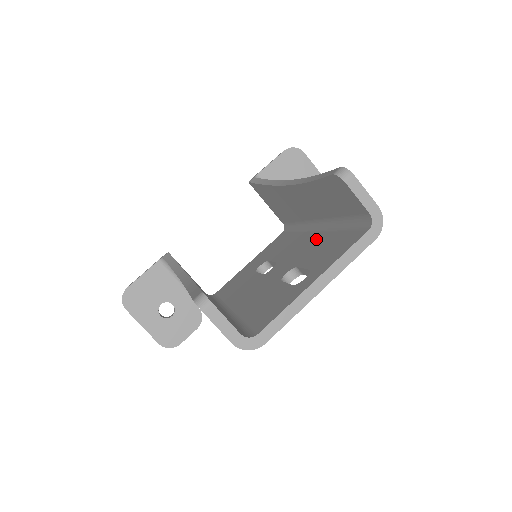
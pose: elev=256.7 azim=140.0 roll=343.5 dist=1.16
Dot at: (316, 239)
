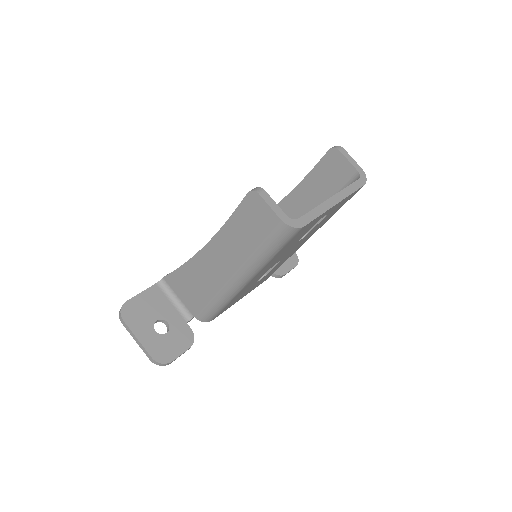
Dot at: occluded
